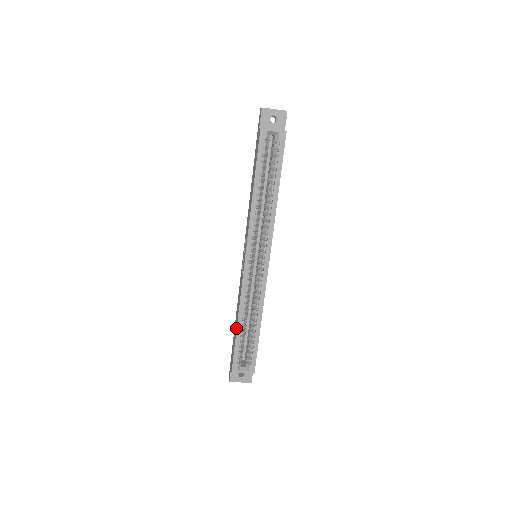
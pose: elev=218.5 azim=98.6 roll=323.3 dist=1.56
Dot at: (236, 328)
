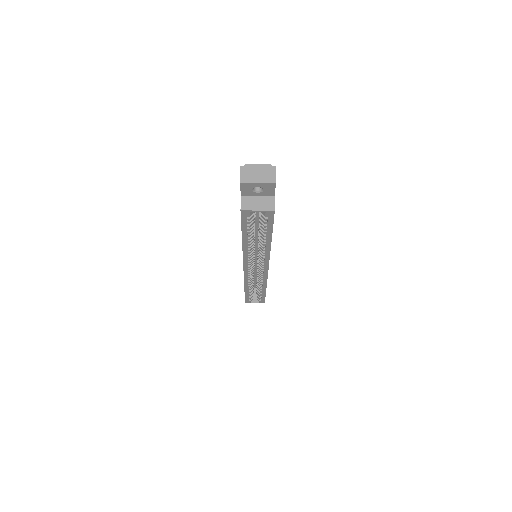
Dot at: (244, 290)
